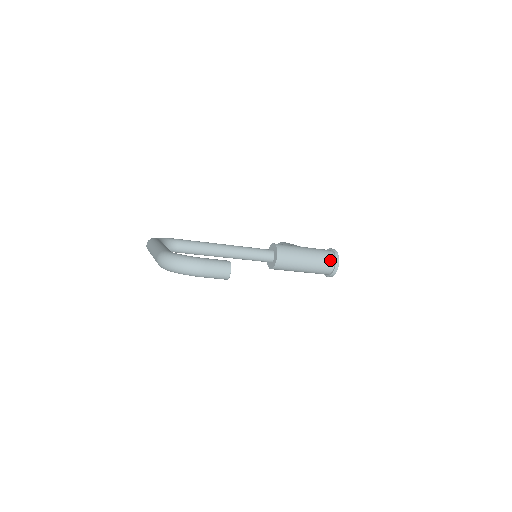
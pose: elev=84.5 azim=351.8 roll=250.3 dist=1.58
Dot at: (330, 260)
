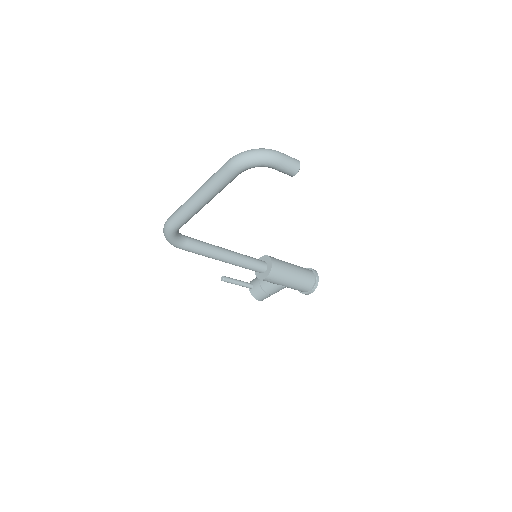
Dot at: (310, 272)
